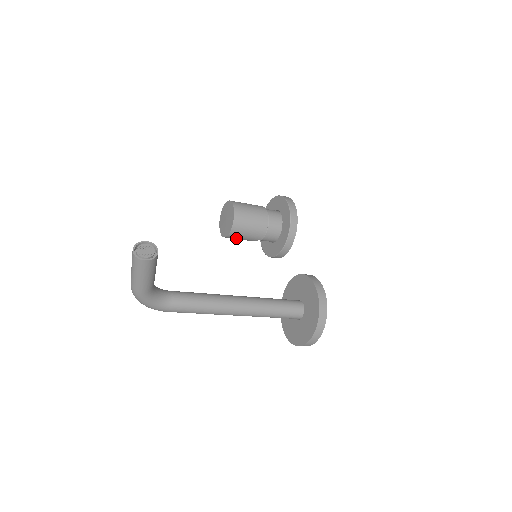
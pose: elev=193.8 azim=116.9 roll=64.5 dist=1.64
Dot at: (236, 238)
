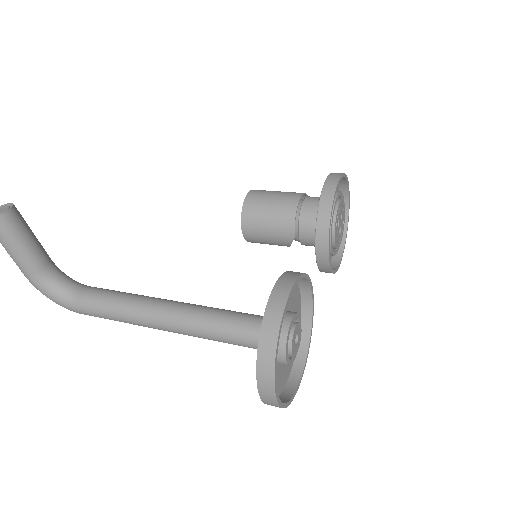
Dot at: (260, 241)
